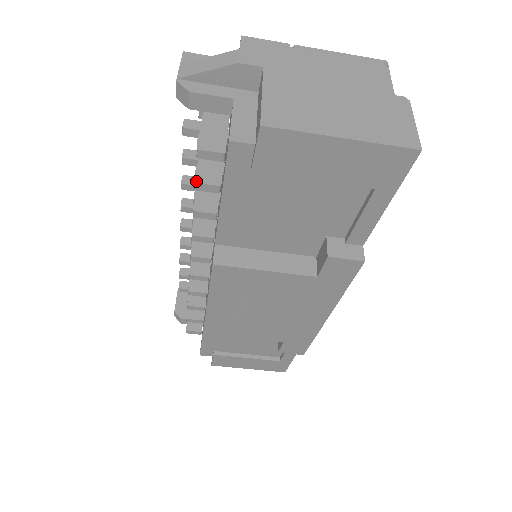
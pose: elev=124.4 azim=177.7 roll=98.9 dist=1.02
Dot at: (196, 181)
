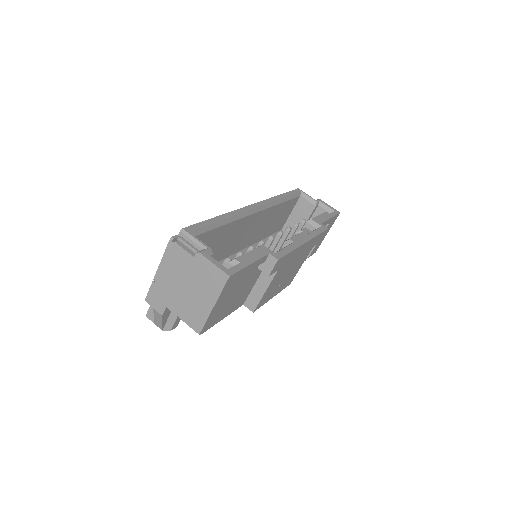
Dot at: occluded
